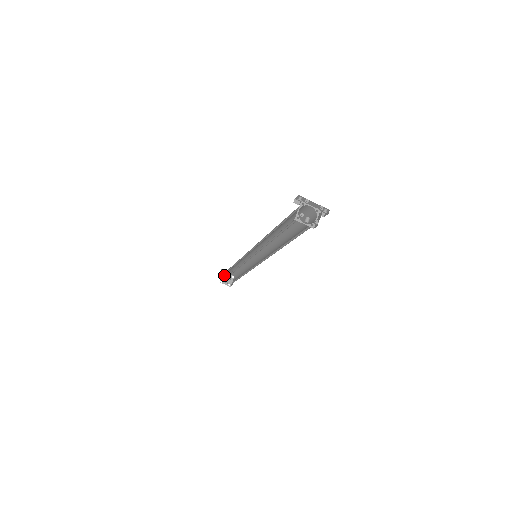
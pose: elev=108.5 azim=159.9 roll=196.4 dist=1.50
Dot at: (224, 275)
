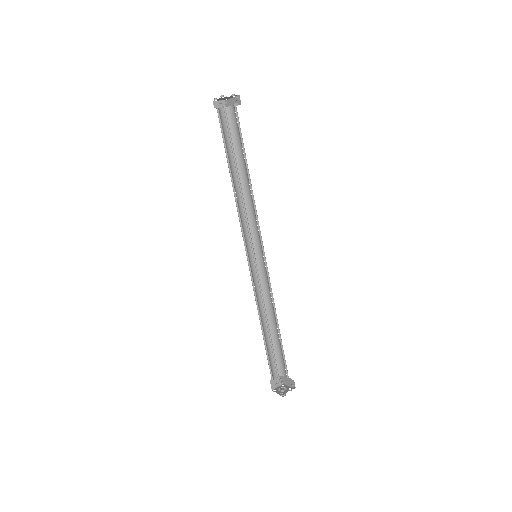
Dot at: (281, 386)
